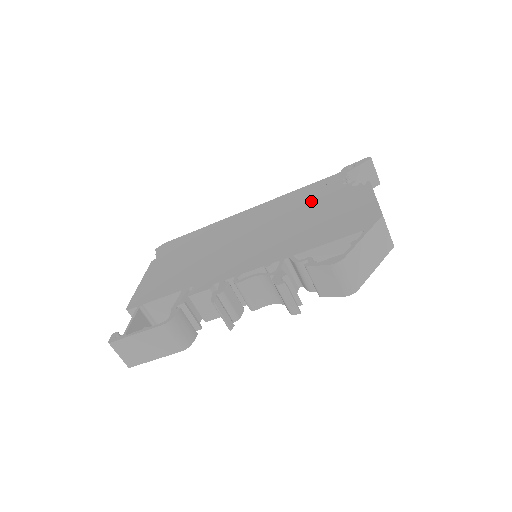
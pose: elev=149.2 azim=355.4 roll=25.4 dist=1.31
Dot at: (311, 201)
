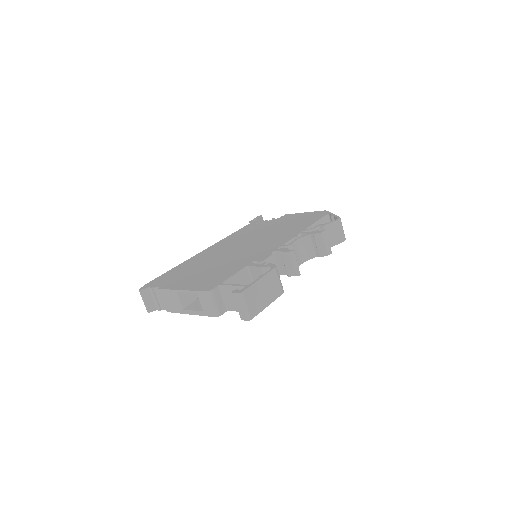
Dot at: (260, 228)
